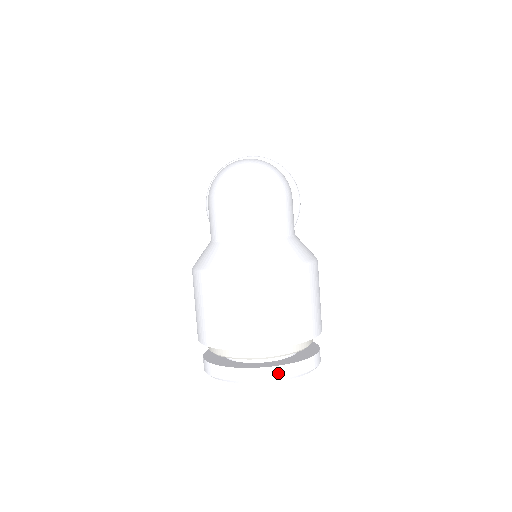
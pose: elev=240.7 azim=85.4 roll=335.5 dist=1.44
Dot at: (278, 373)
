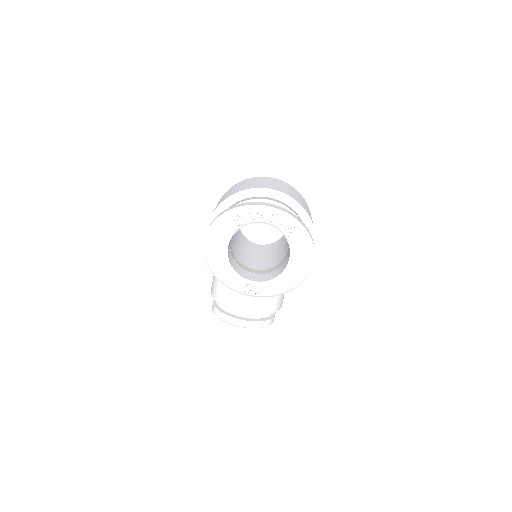
Dot at: (283, 210)
